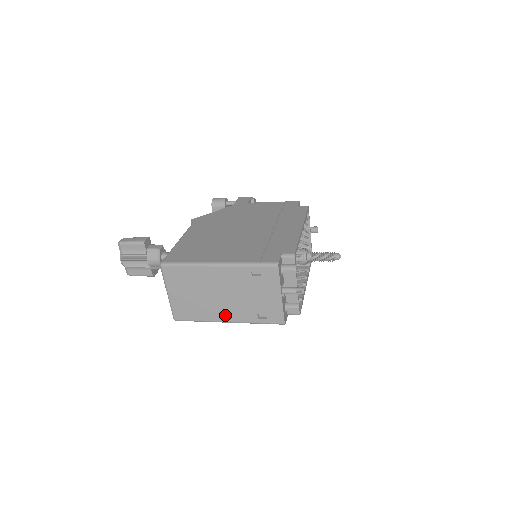
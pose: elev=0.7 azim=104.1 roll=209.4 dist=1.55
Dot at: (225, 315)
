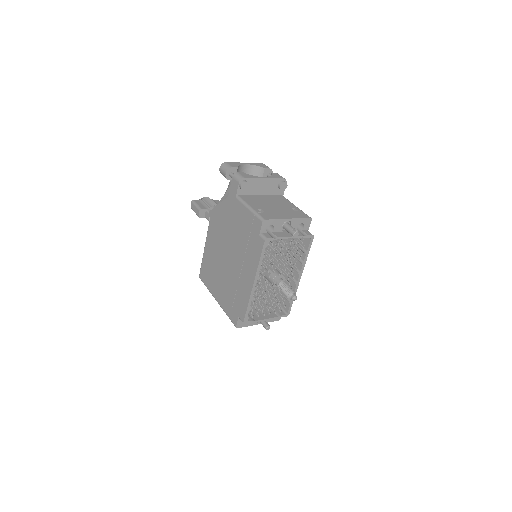
Dot at: occluded
